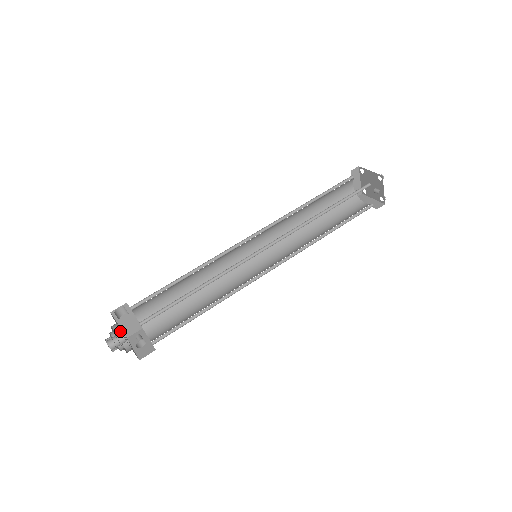
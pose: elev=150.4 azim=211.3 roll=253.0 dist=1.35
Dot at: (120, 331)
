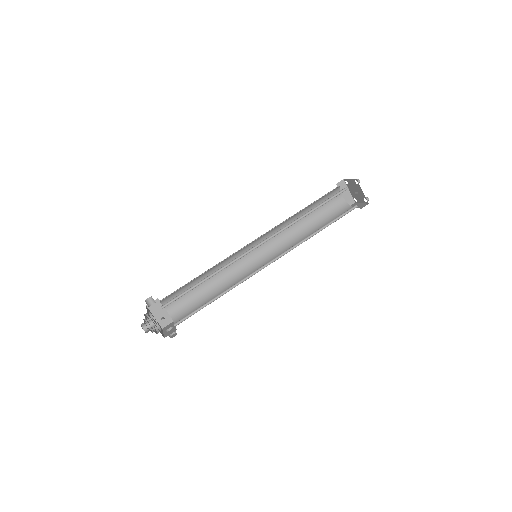
Dot at: (147, 313)
